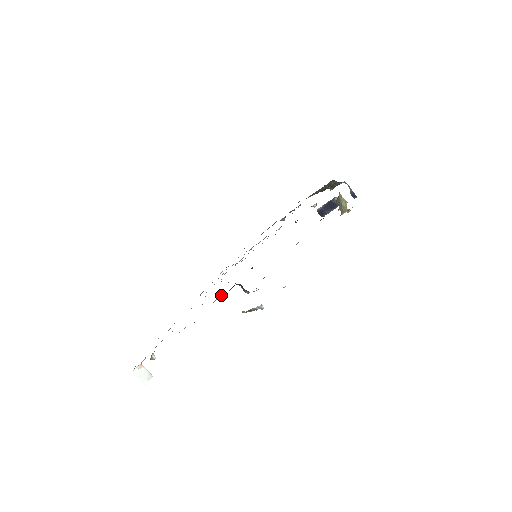
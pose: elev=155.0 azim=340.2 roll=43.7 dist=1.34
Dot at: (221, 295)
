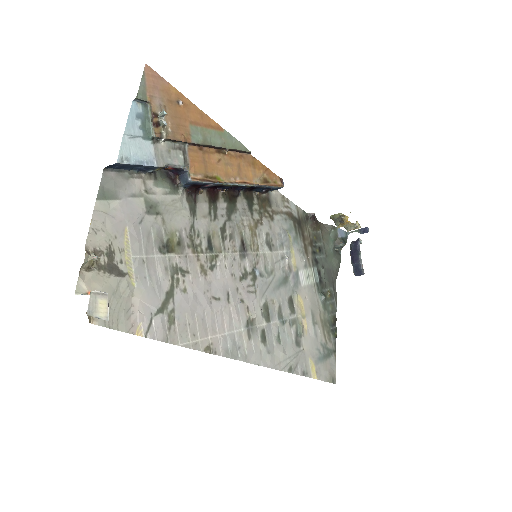
Dot at: (159, 187)
